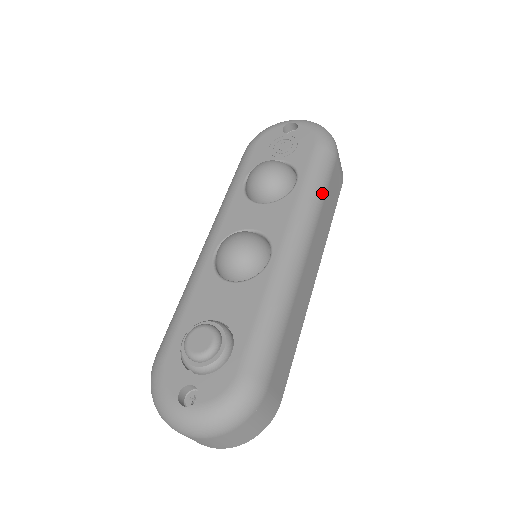
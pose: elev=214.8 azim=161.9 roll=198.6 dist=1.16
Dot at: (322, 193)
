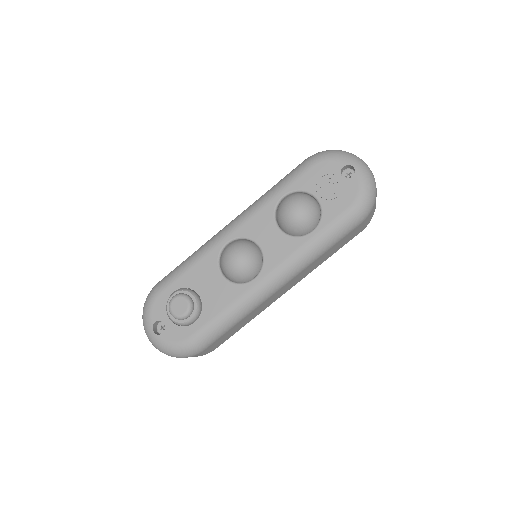
Dot at: (325, 249)
